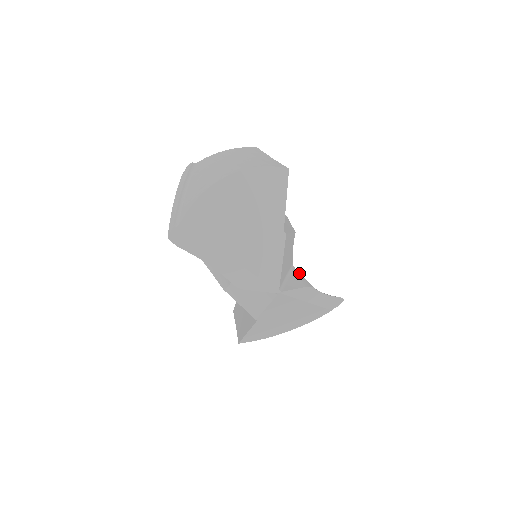
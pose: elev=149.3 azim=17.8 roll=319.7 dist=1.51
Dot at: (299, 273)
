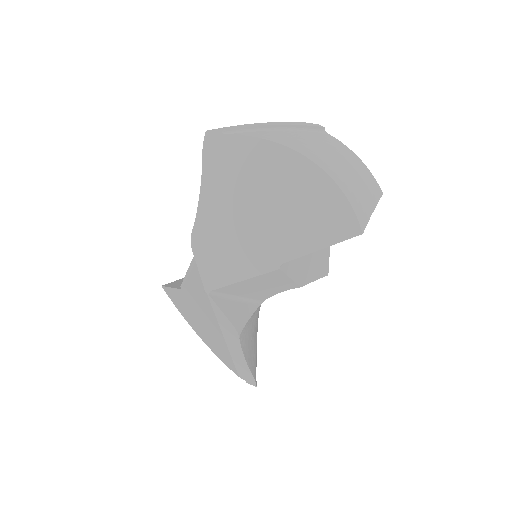
Dot at: (253, 313)
